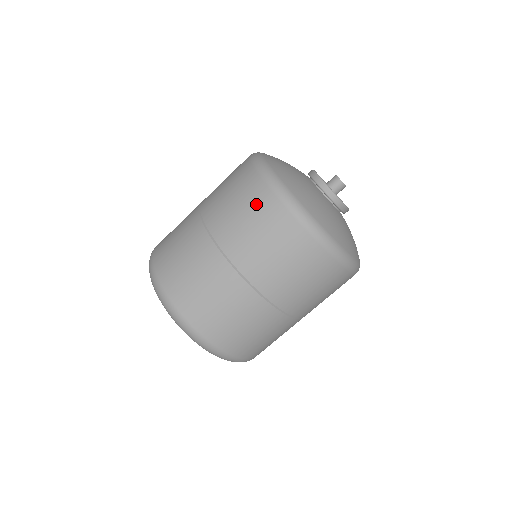
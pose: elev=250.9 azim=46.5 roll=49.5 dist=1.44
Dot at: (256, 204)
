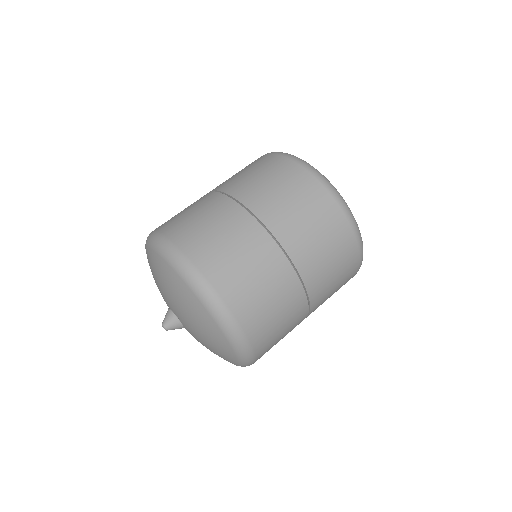
Dot at: (255, 163)
